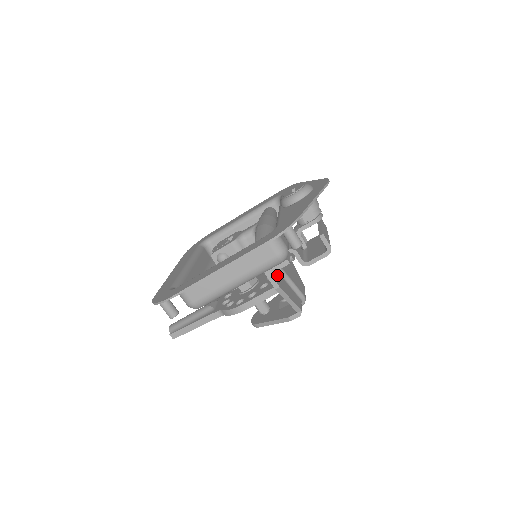
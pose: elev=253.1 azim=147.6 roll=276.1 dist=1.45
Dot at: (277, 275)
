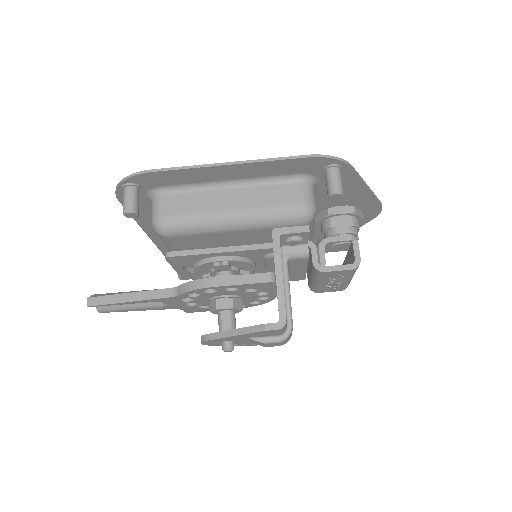
Dot at: occluded
